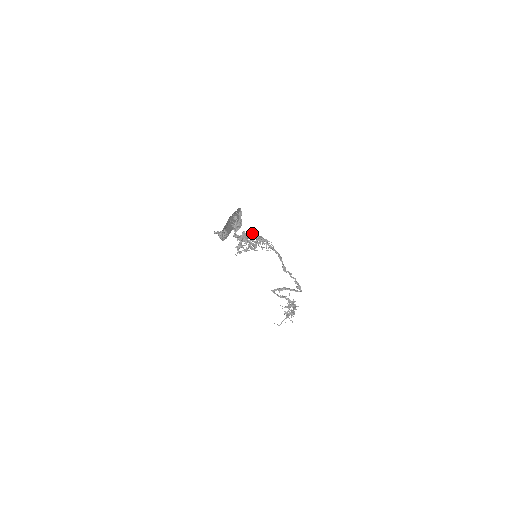
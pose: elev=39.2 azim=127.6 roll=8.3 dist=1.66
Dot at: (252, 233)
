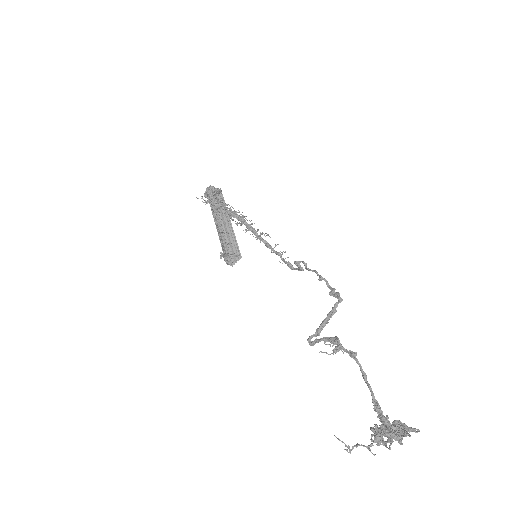
Dot at: (238, 215)
